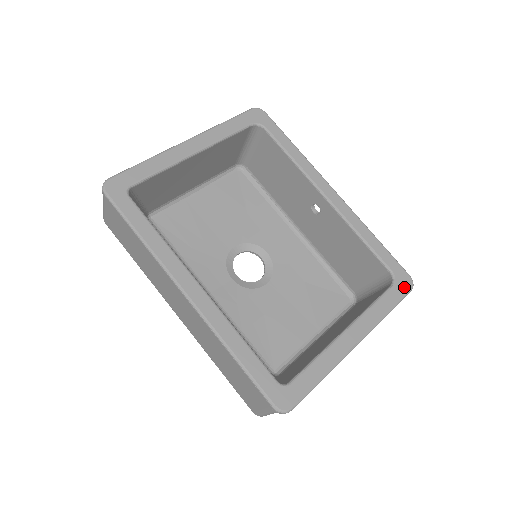
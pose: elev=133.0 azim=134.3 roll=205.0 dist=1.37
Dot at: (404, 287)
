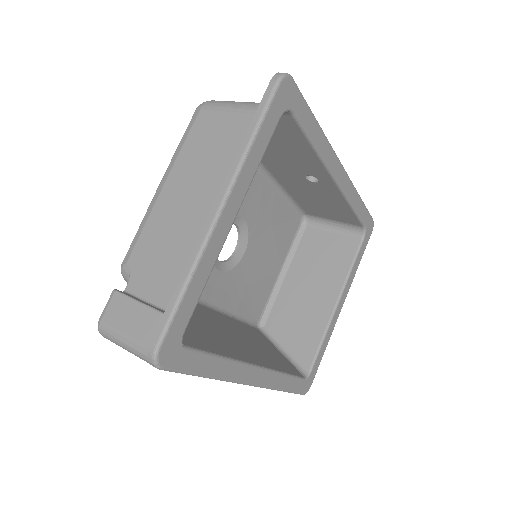
Dot at: (369, 234)
